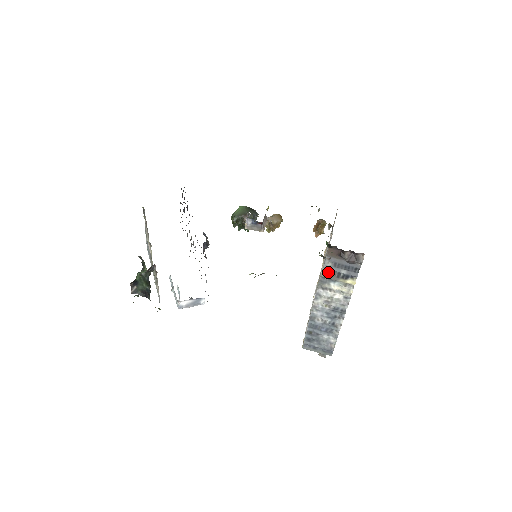
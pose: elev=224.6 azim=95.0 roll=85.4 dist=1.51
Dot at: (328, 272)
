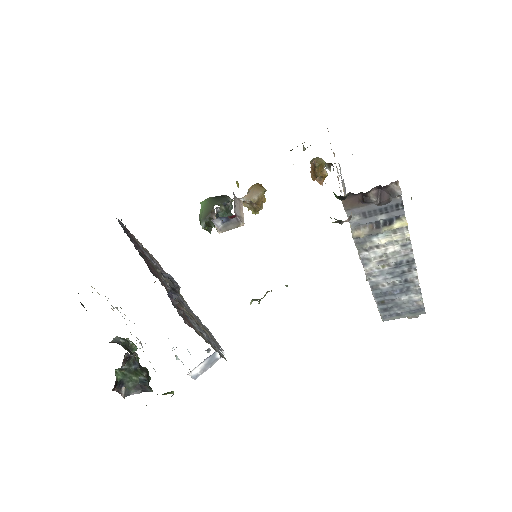
Dot at: (360, 228)
